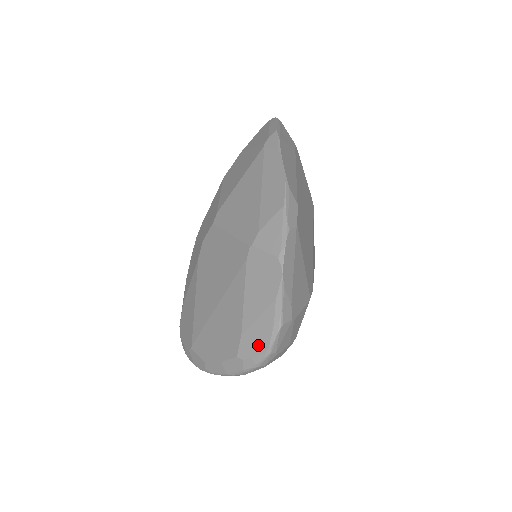
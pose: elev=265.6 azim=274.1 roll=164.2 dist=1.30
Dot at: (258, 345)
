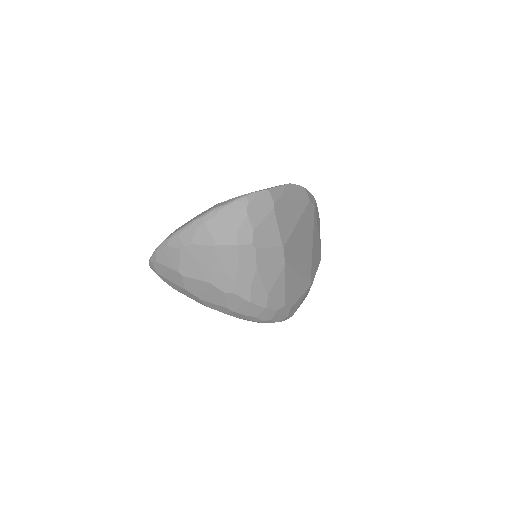
Dot at: occluded
